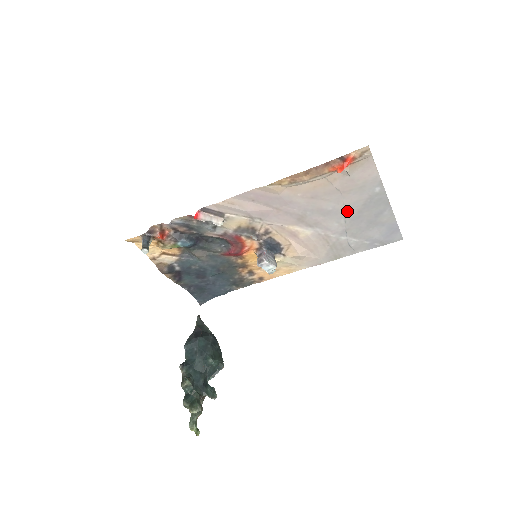
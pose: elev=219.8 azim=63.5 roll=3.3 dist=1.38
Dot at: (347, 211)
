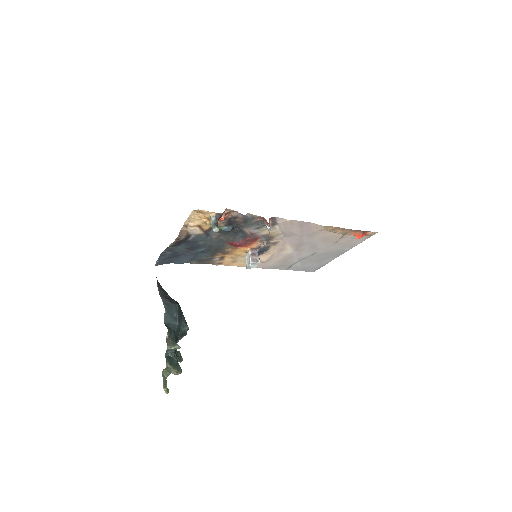
Dot at: (321, 251)
